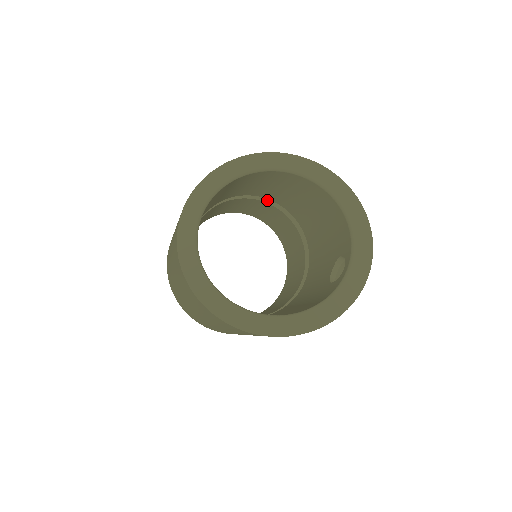
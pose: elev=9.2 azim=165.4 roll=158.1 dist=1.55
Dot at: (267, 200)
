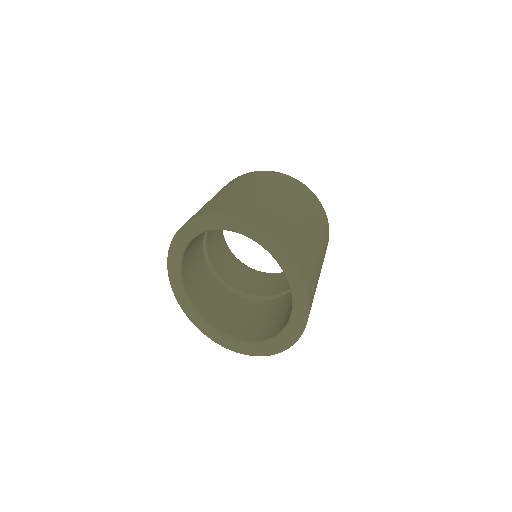
Dot at: occluded
